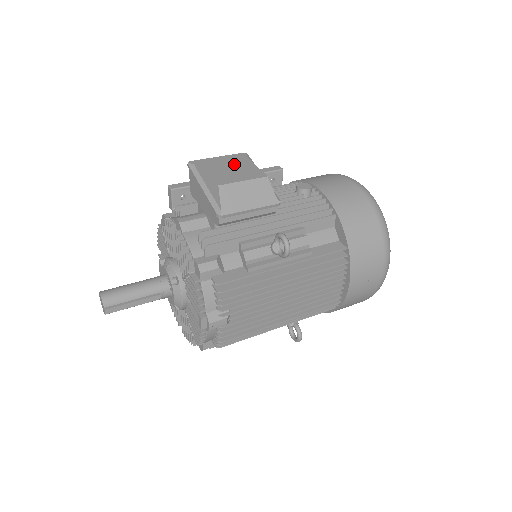
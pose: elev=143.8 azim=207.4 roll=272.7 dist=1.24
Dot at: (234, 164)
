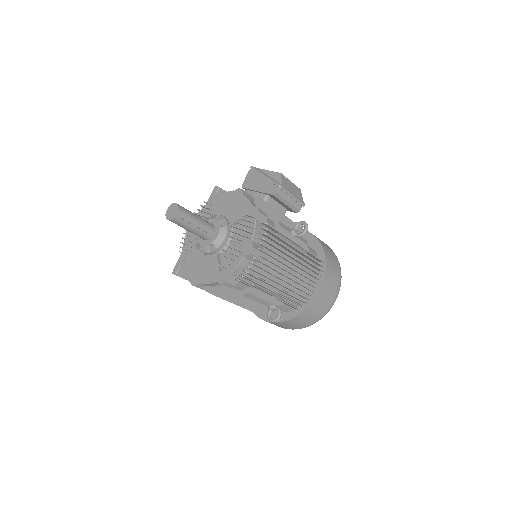
Dot at: occluded
